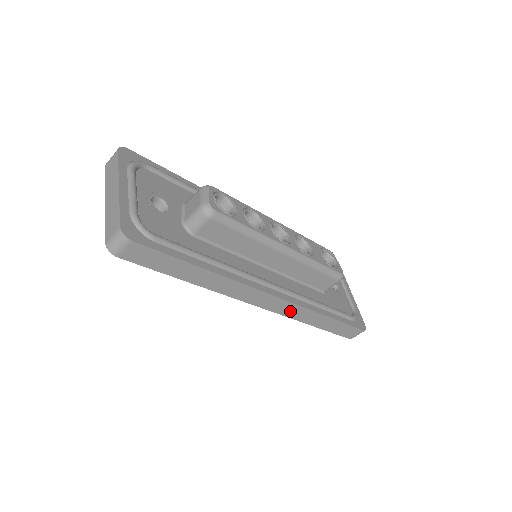
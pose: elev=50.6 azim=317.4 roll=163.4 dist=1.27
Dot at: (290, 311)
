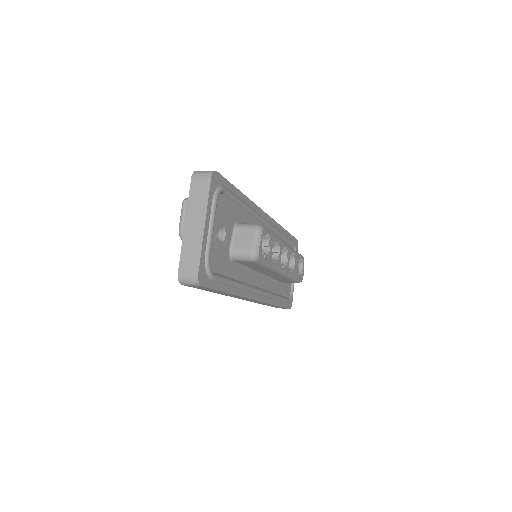
Dot at: (258, 302)
